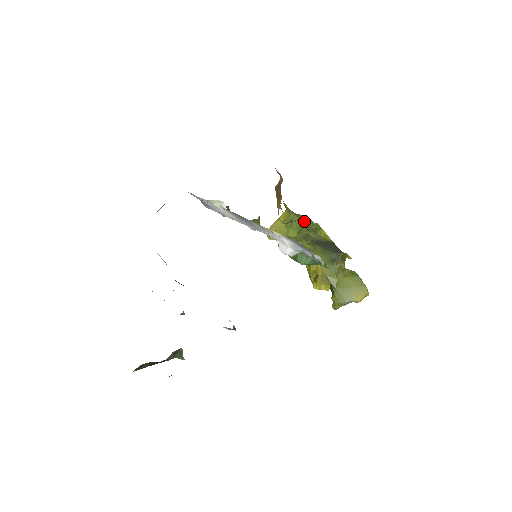
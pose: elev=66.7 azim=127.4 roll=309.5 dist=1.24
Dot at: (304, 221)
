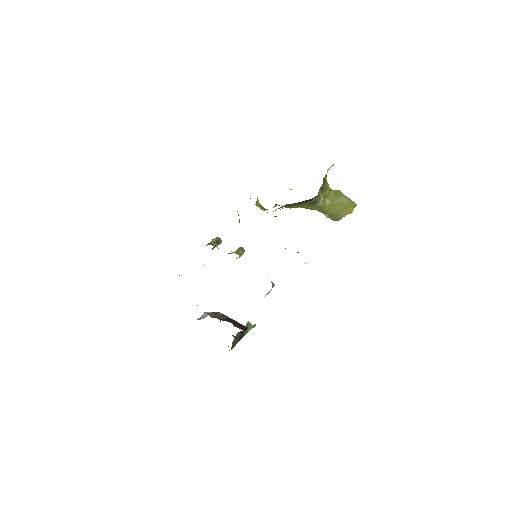
Dot at: occluded
